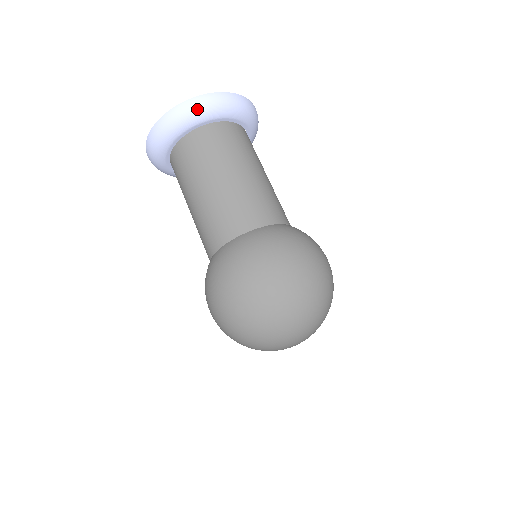
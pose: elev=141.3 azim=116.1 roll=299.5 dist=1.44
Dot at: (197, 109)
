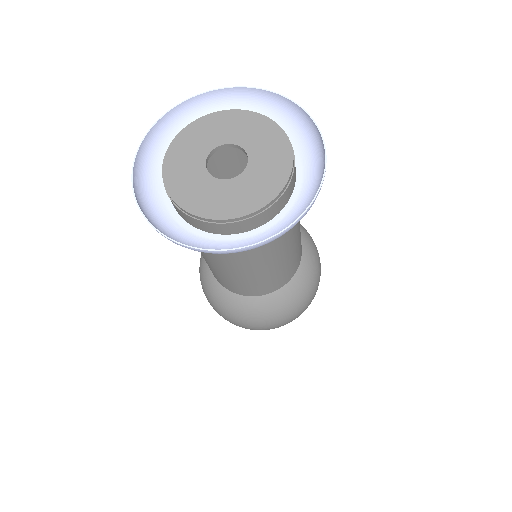
Dot at: occluded
